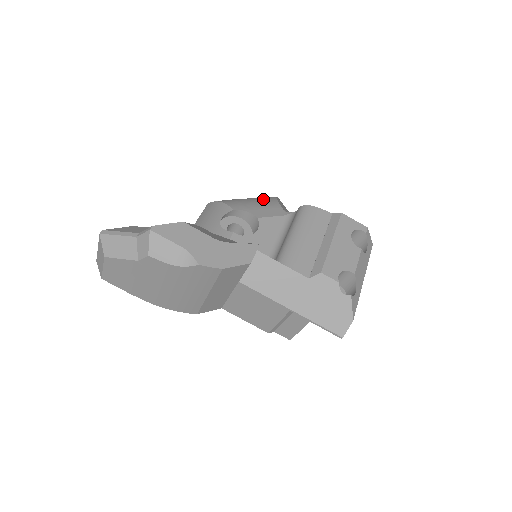
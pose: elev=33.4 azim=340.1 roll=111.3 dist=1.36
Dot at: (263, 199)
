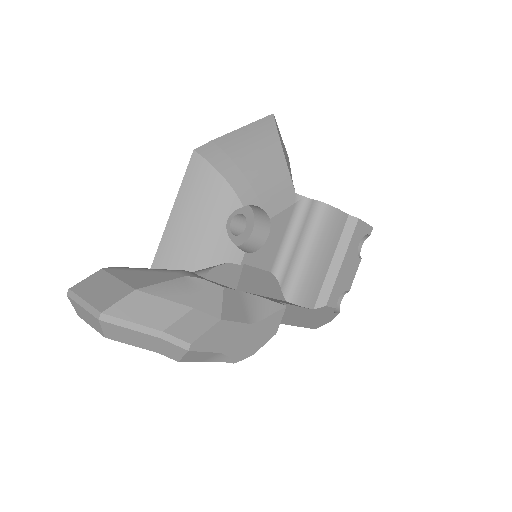
Dot at: (270, 158)
